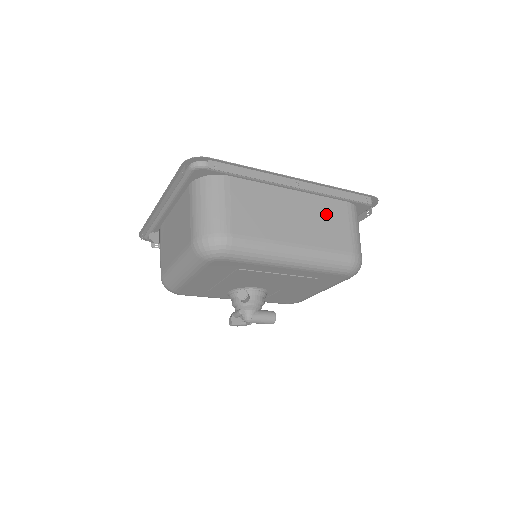
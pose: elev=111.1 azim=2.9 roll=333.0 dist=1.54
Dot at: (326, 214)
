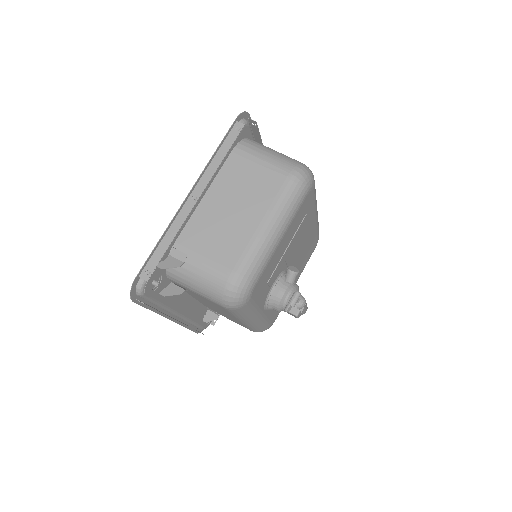
Dot at: occluded
